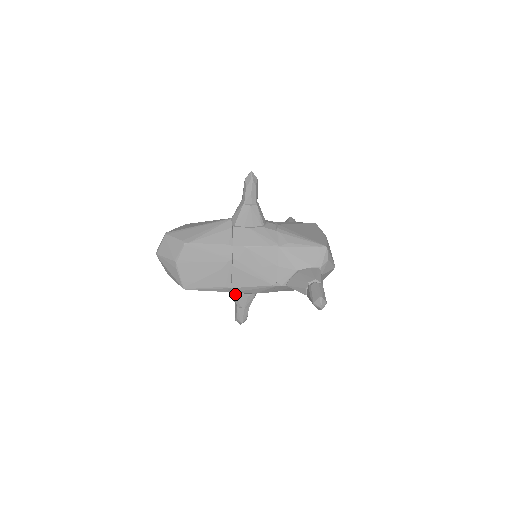
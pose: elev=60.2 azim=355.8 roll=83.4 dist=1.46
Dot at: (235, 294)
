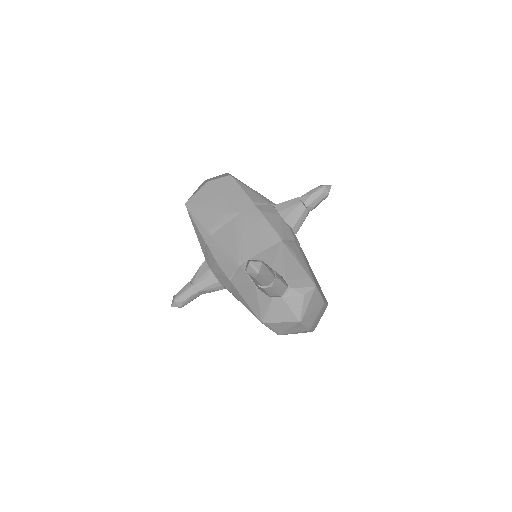
Dot at: (204, 264)
